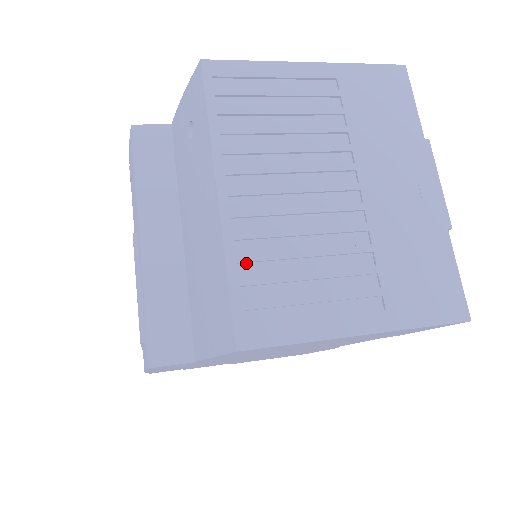
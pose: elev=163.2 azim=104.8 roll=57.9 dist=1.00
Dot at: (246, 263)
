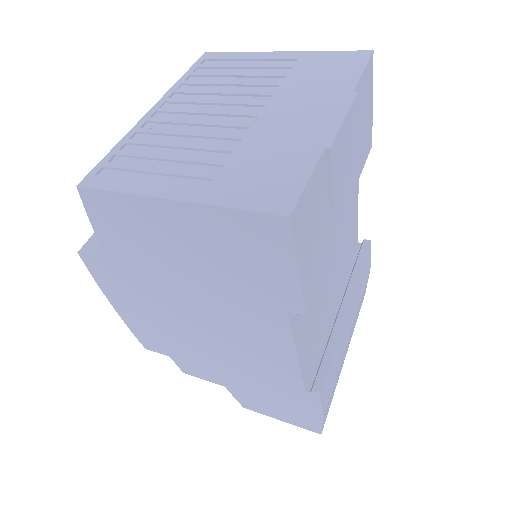
Dot at: (133, 145)
